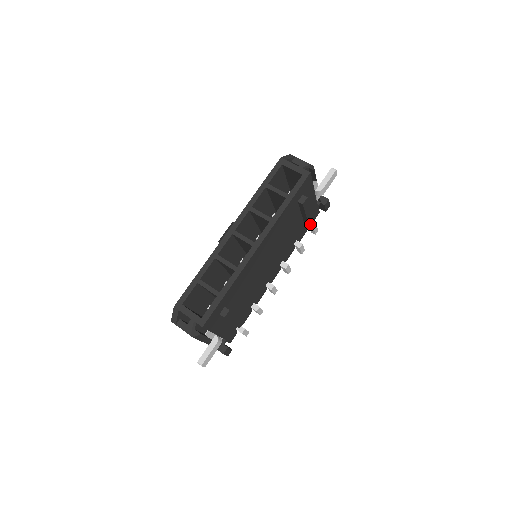
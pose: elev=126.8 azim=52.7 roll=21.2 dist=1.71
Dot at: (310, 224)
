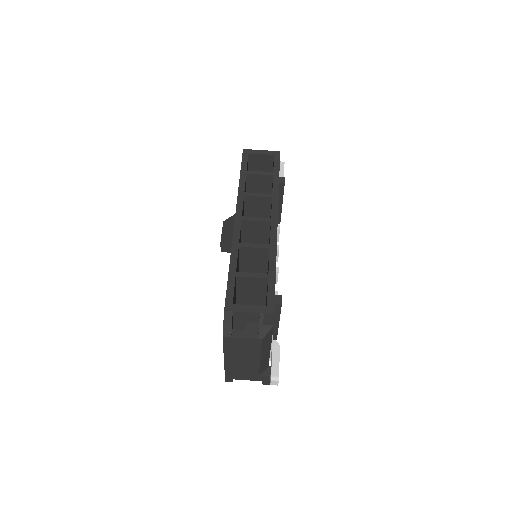
Dot at: (280, 221)
